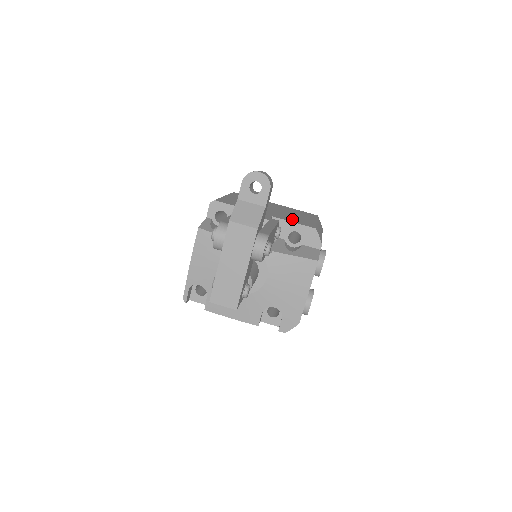
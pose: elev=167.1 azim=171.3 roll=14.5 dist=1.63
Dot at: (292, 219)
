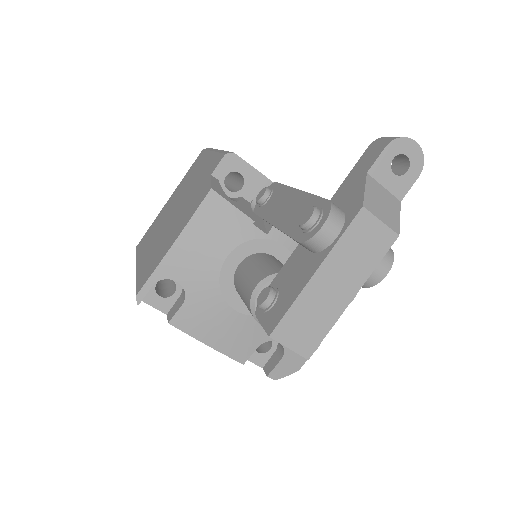
Dot at: occluded
